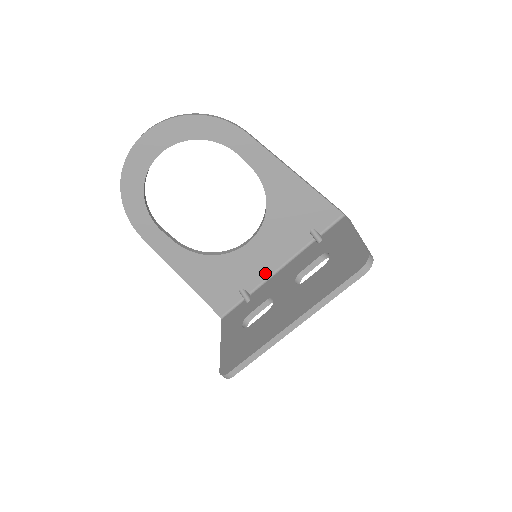
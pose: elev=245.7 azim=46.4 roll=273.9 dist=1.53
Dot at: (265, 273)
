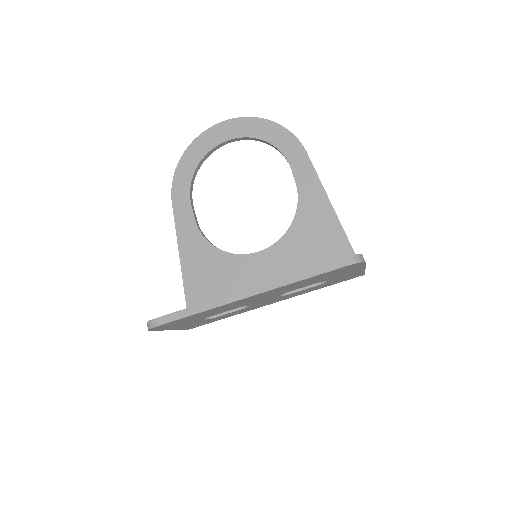
Dot at: occluded
